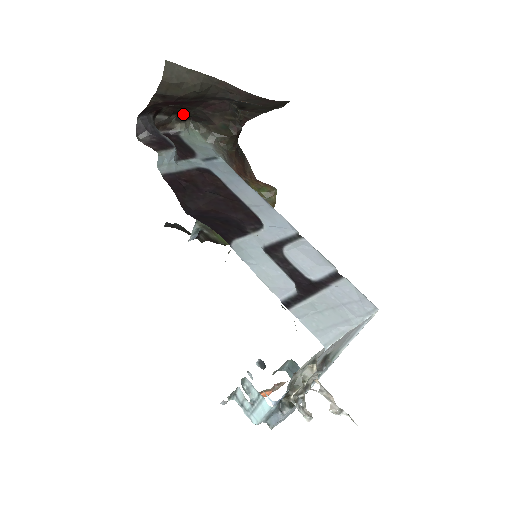
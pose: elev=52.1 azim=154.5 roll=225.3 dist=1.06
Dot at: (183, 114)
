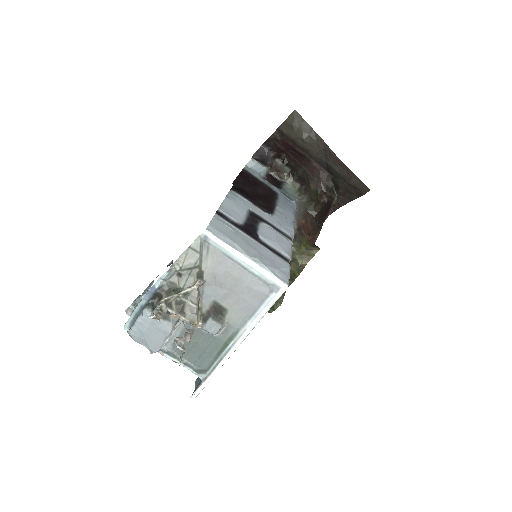
Dot at: (295, 171)
